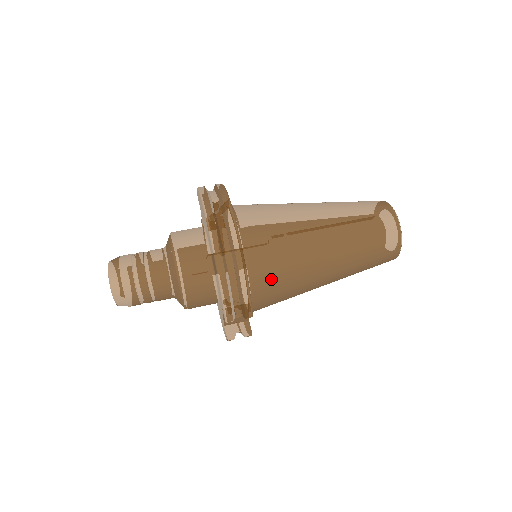
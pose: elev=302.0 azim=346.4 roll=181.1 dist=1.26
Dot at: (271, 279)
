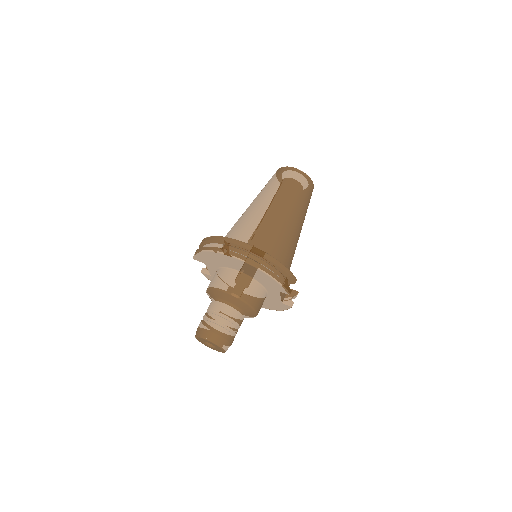
Dot at: (283, 255)
